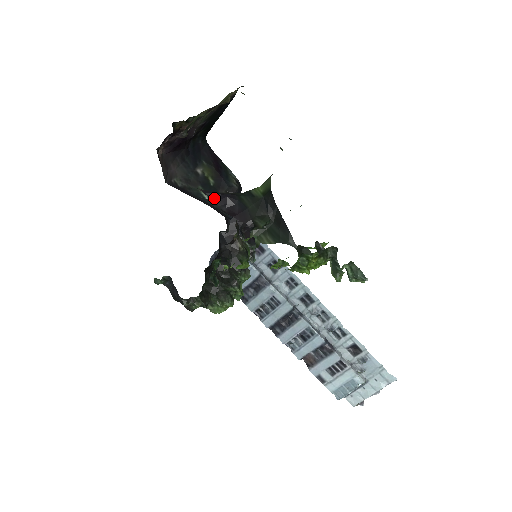
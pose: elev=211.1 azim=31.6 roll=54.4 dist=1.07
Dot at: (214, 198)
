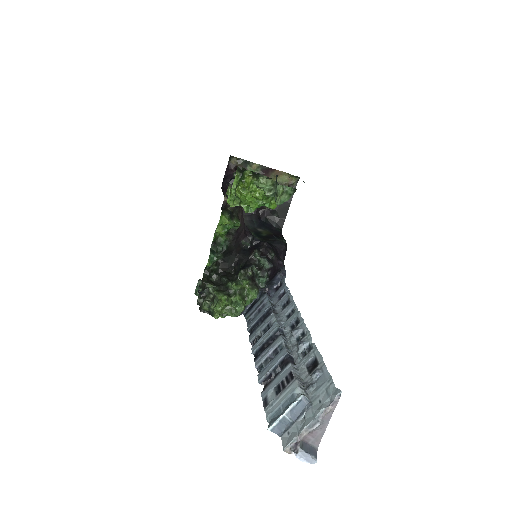
Dot at: (228, 183)
